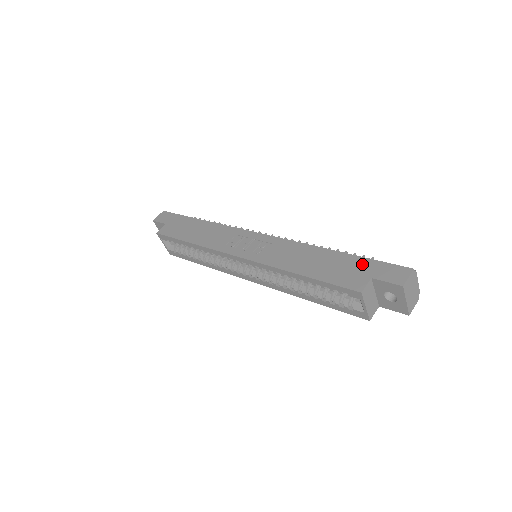
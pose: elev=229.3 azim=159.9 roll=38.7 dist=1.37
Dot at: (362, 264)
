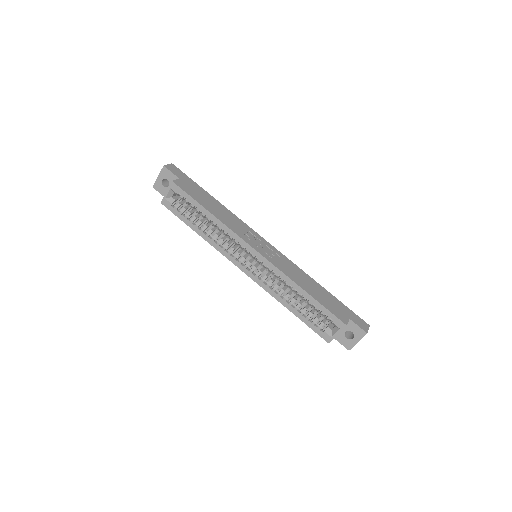
Dot at: (343, 307)
